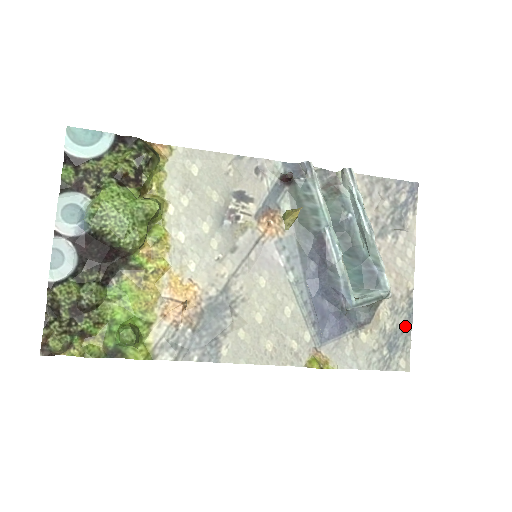
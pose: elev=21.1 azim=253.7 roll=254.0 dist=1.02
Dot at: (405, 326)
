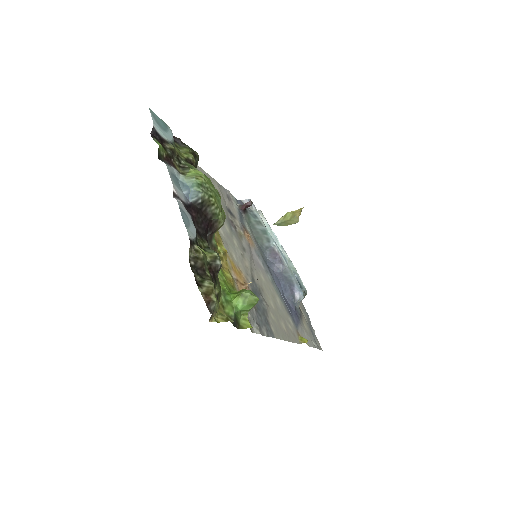
Dot at: (309, 321)
